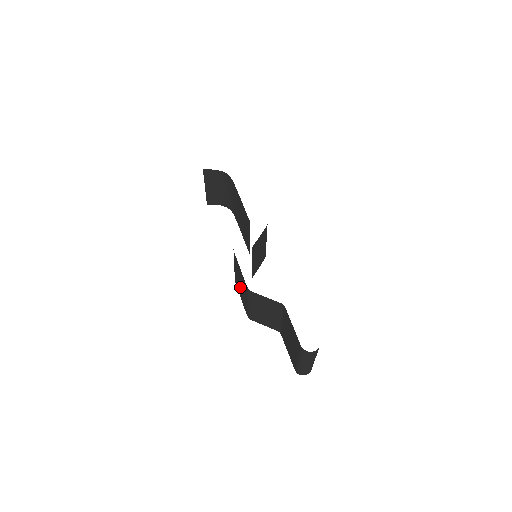
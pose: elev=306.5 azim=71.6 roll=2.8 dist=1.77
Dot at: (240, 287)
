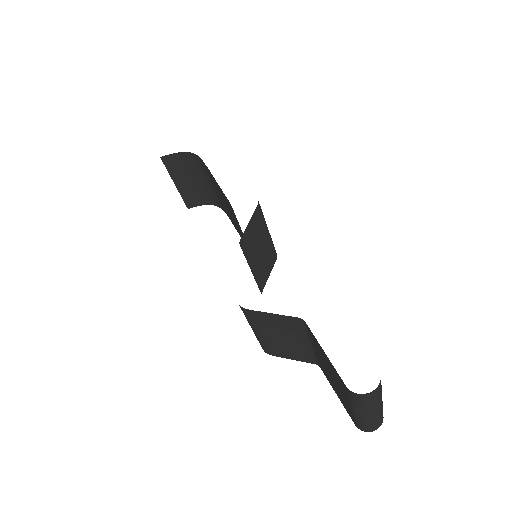
Dot at: occluded
